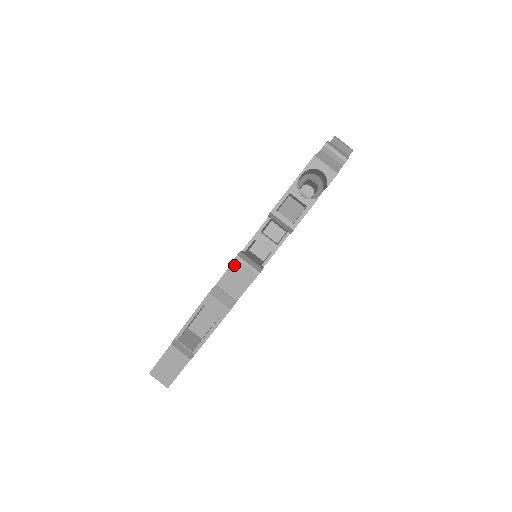
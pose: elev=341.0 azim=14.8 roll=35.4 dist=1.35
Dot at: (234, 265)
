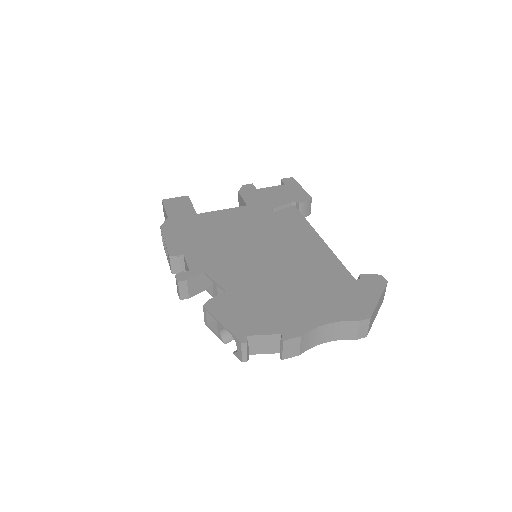
Dot at: (176, 279)
